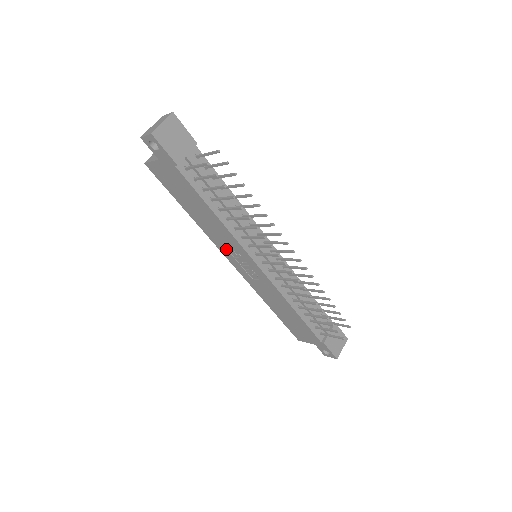
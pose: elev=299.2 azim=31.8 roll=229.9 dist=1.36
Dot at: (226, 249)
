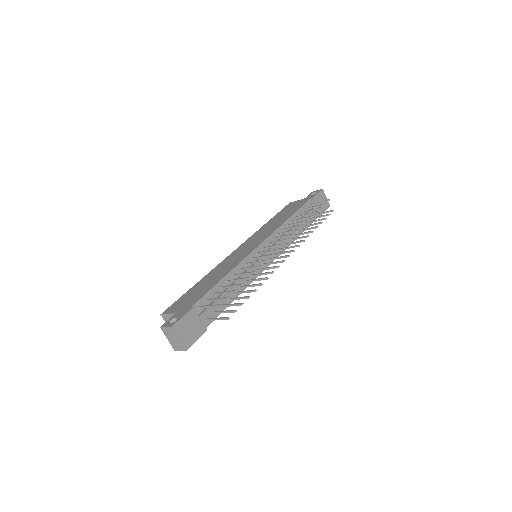
Dot at: occluded
